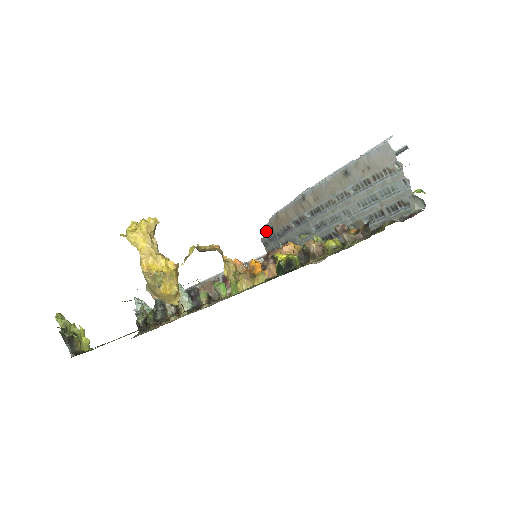
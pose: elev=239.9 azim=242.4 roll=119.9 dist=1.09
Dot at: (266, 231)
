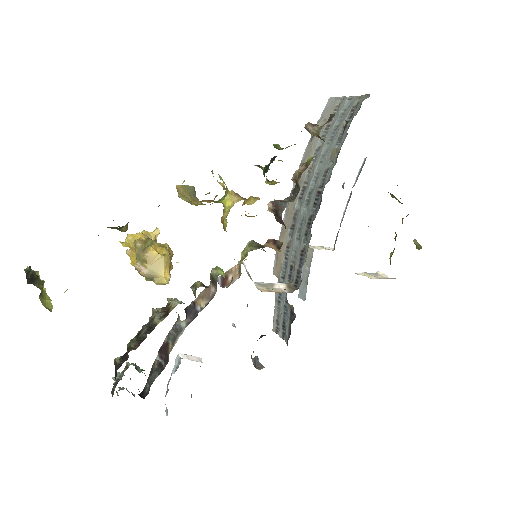
Dot at: (275, 308)
